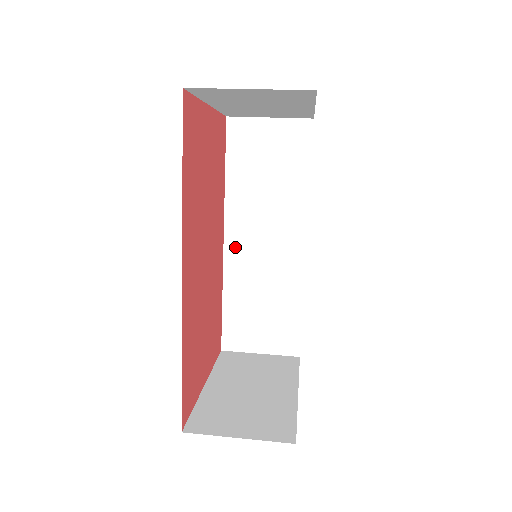
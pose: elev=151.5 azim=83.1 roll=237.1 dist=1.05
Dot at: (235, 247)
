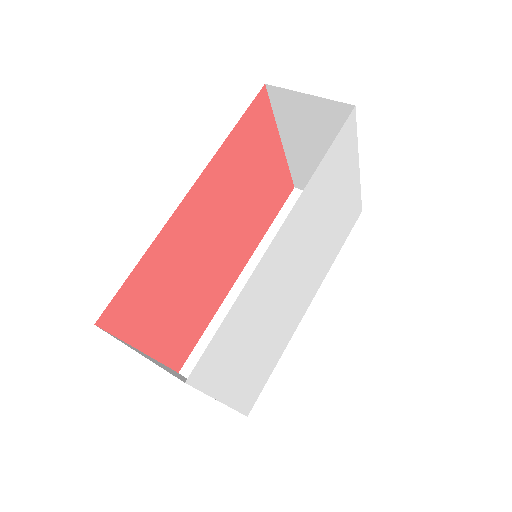
Dot at: occluded
